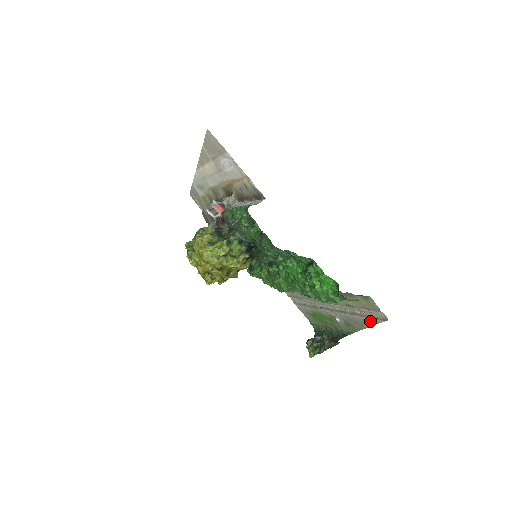
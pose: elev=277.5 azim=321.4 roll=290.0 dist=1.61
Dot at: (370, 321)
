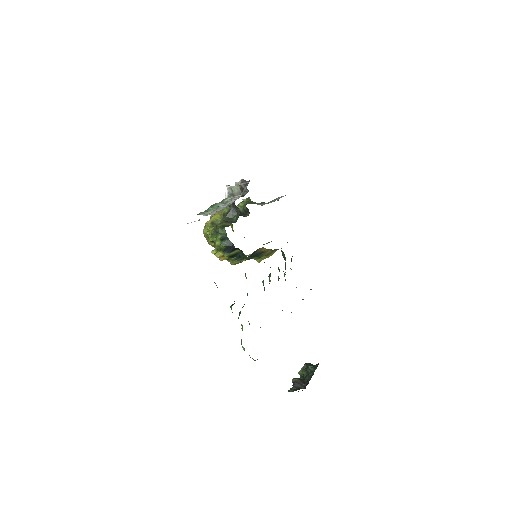
Dot at: occluded
